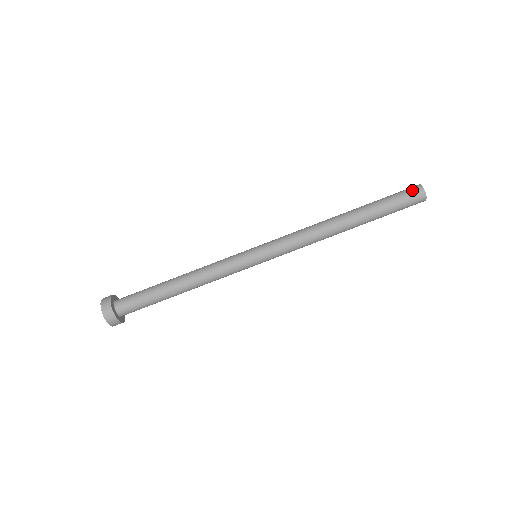
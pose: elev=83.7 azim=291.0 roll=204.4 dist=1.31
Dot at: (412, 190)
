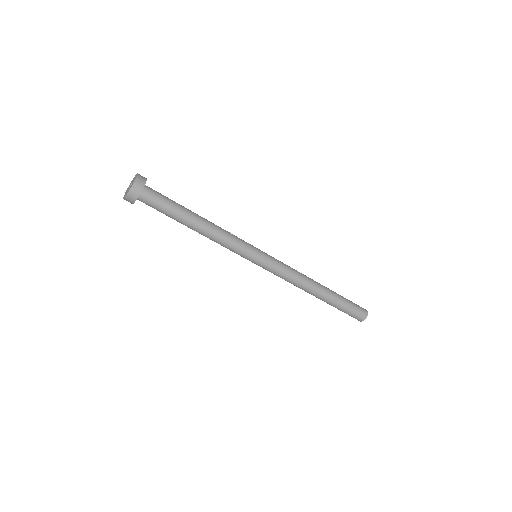
Dot at: (358, 318)
